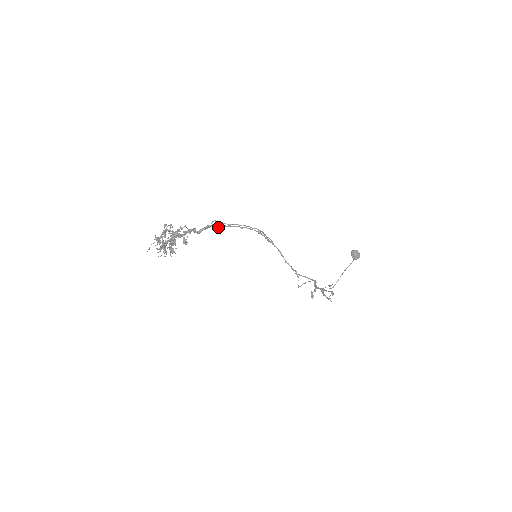
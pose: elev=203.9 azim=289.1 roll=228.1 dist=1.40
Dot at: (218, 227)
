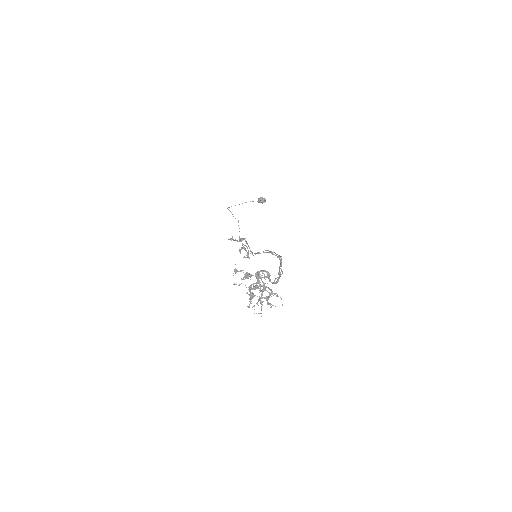
Dot at: (279, 274)
